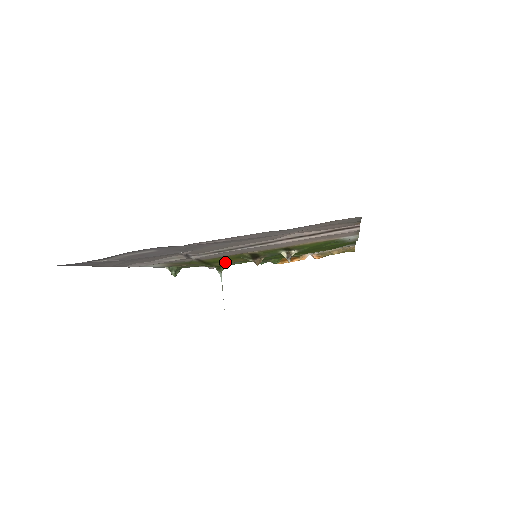
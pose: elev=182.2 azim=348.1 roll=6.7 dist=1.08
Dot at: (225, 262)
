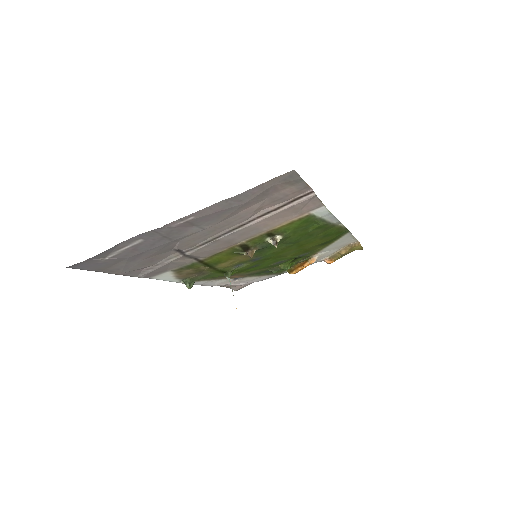
Dot at: (226, 263)
